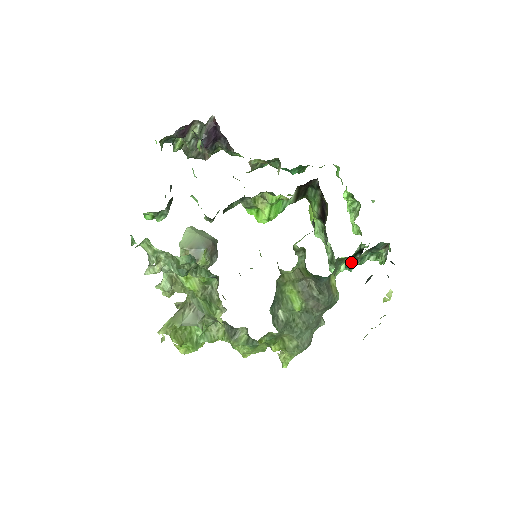
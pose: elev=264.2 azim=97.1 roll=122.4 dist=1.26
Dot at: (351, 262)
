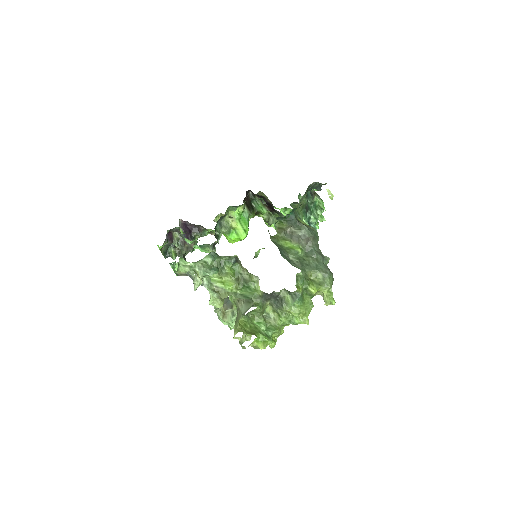
Dot at: (306, 215)
